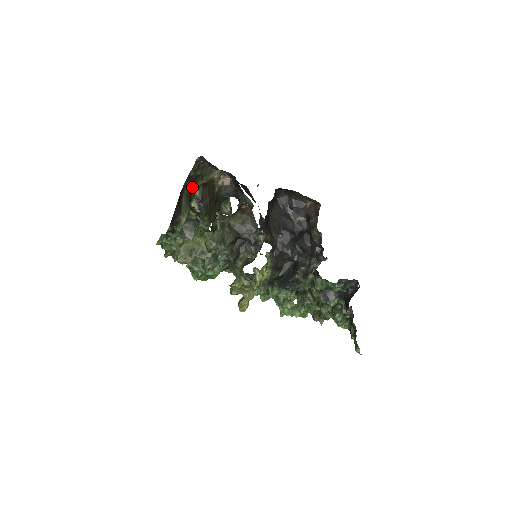
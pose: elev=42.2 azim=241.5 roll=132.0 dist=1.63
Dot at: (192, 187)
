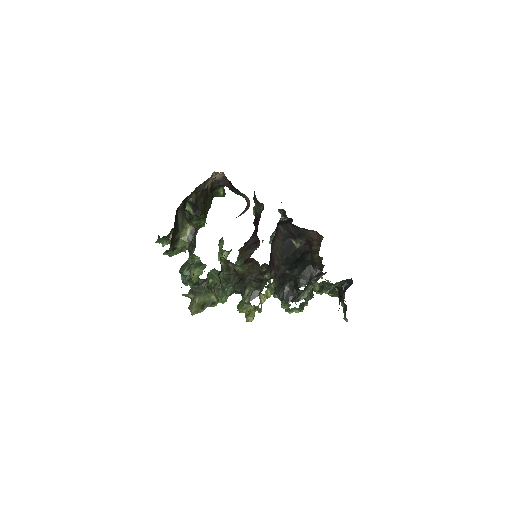
Dot at: (185, 199)
